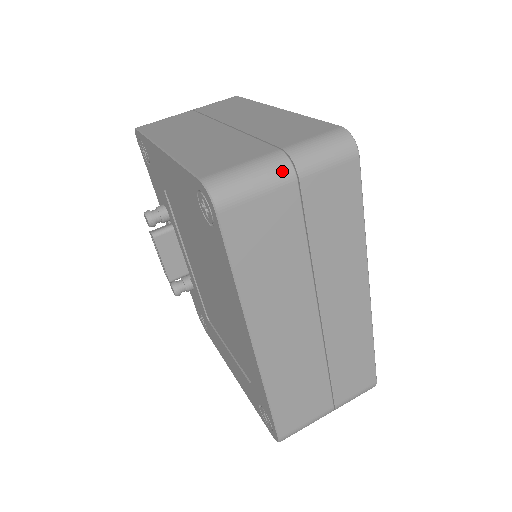
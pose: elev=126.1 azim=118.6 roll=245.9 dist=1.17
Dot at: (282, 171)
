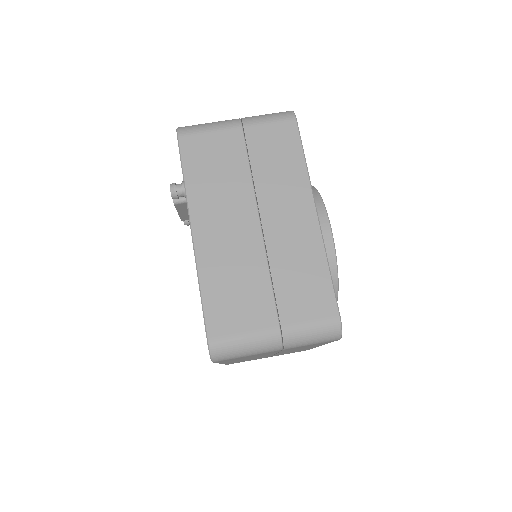
Dot at: (272, 348)
